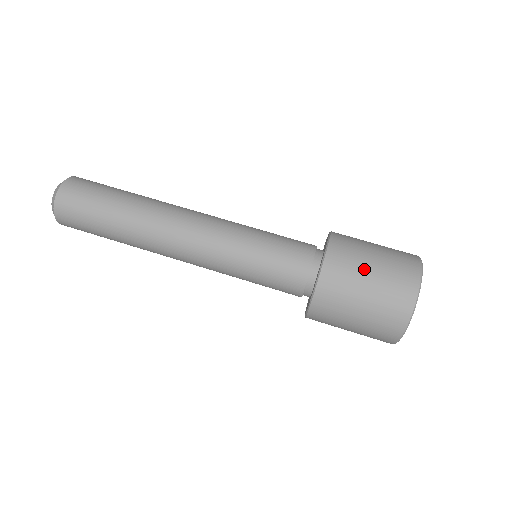
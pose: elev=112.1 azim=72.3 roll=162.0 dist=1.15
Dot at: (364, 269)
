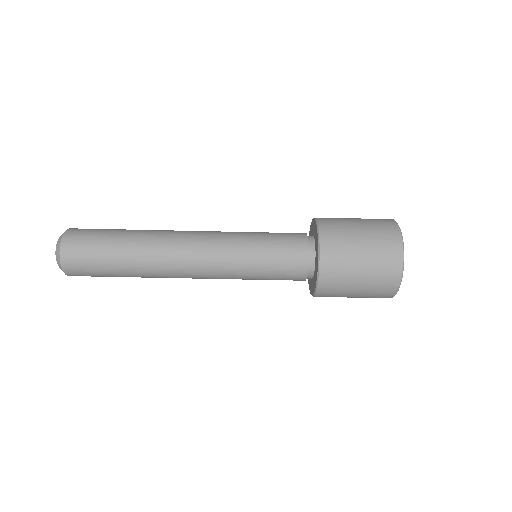
Dot at: (354, 273)
